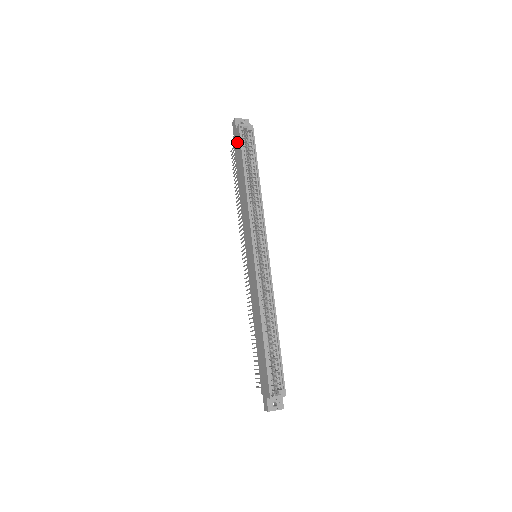
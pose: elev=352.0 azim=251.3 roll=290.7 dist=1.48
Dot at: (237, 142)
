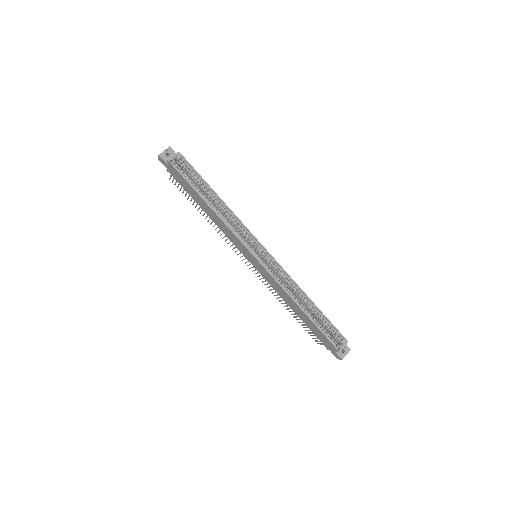
Dot at: (176, 175)
